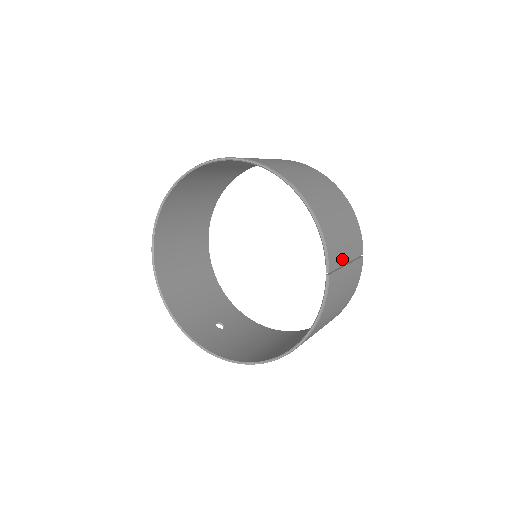
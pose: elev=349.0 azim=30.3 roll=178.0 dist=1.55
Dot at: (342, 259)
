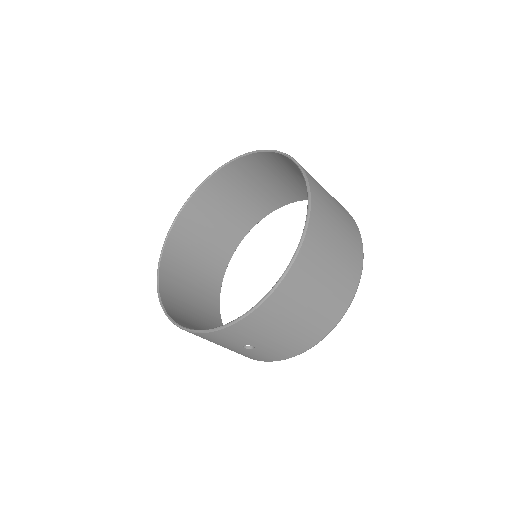
Dot at: occluded
